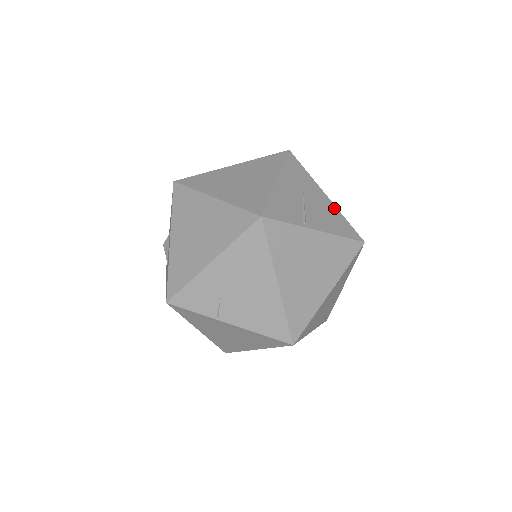
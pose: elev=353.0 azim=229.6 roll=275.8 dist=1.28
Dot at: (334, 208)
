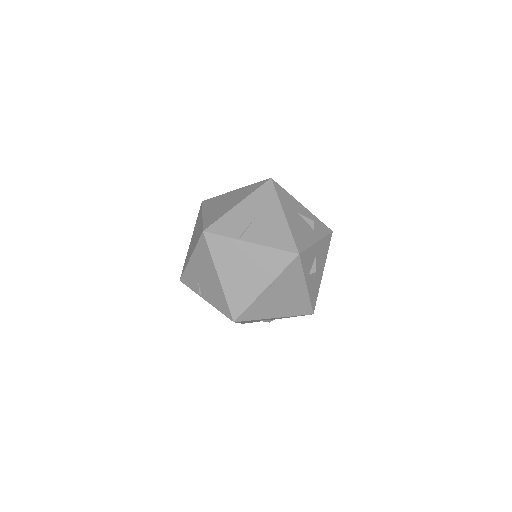
Dot at: (285, 225)
